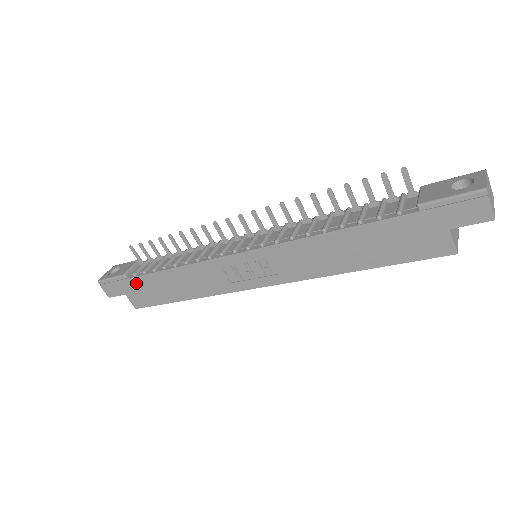
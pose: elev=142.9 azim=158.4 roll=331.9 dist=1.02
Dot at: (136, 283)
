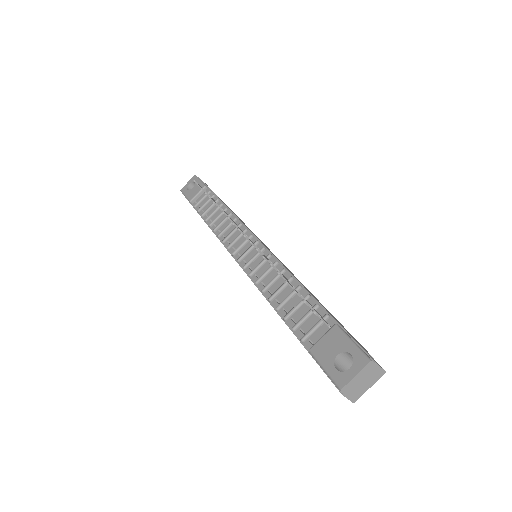
Dot at: occluded
